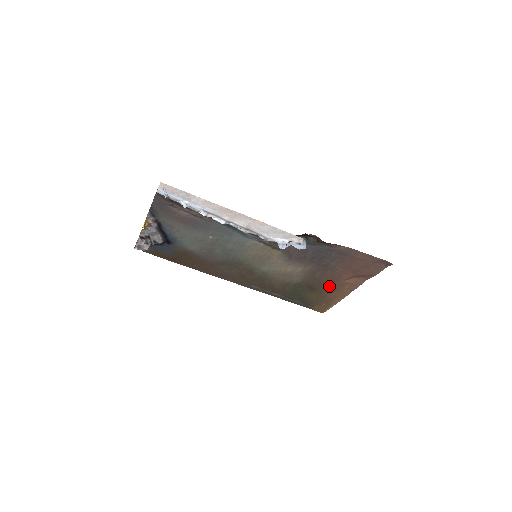
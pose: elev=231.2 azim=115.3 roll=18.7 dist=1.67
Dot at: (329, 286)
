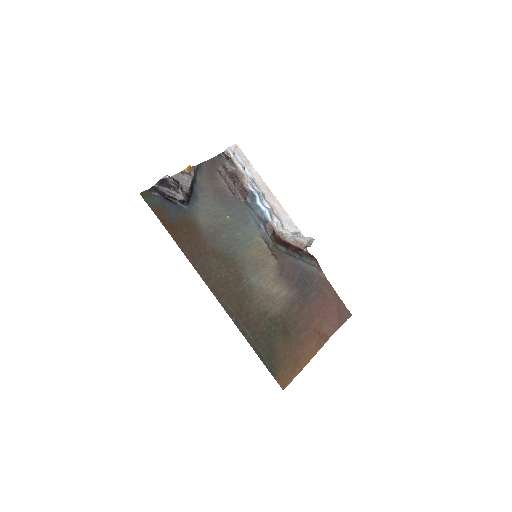
Dot at: (301, 333)
